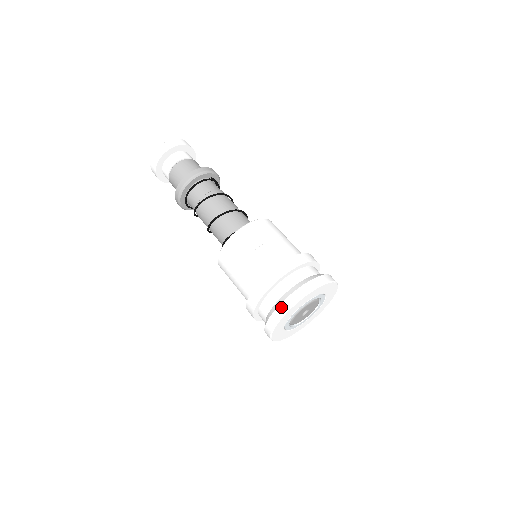
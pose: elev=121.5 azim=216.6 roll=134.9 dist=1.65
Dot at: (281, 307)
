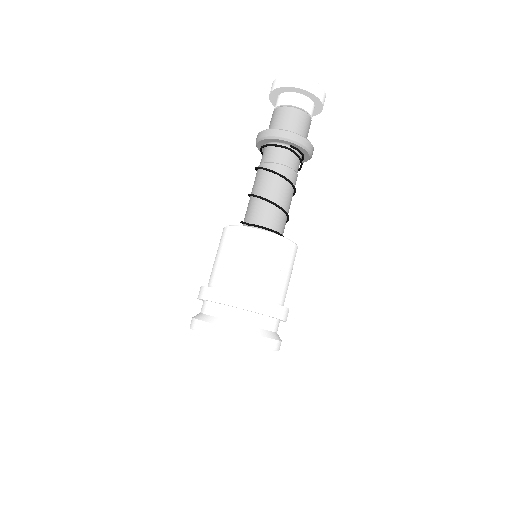
Dot at: (192, 321)
